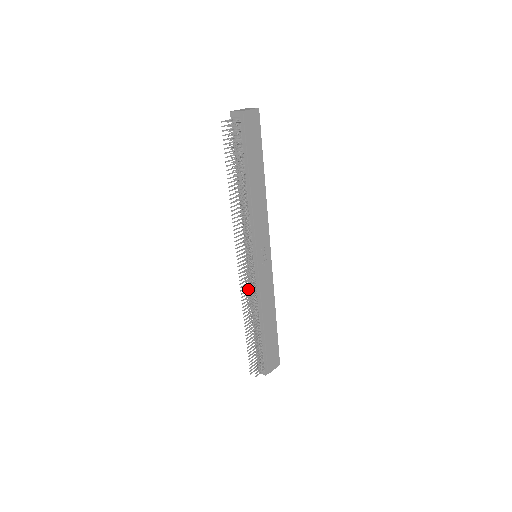
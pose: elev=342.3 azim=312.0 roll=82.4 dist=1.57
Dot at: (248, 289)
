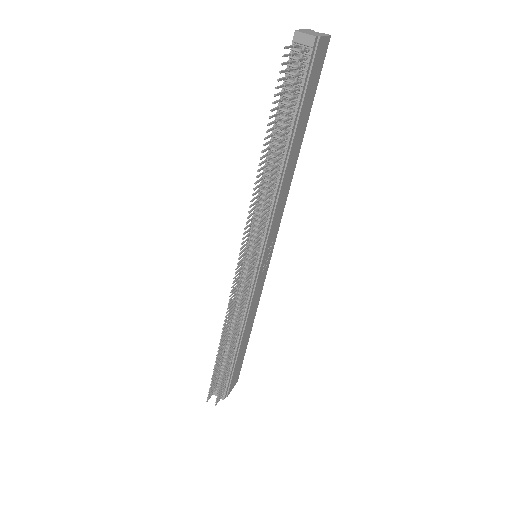
Dot at: (234, 300)
